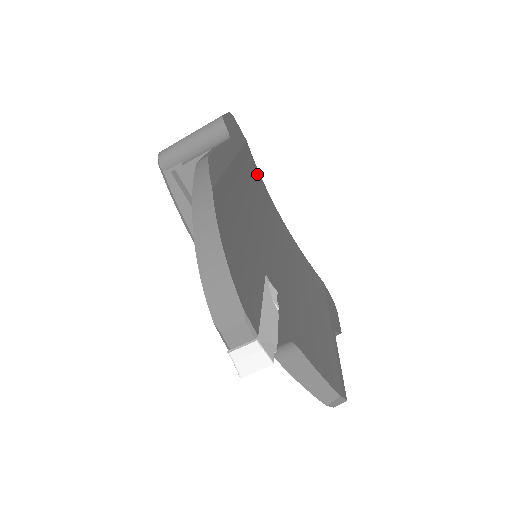
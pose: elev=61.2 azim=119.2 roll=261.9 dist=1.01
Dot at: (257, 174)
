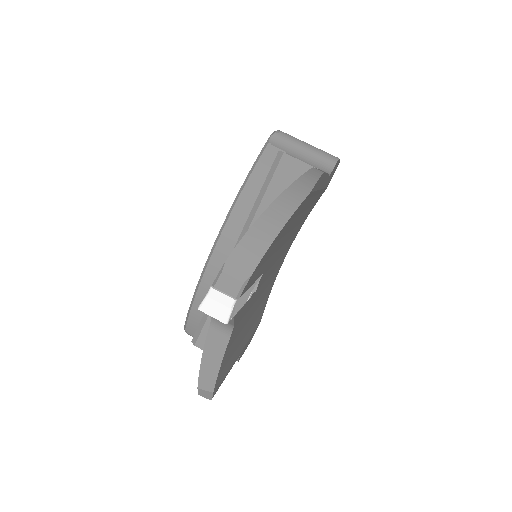
Dot at: occluded
